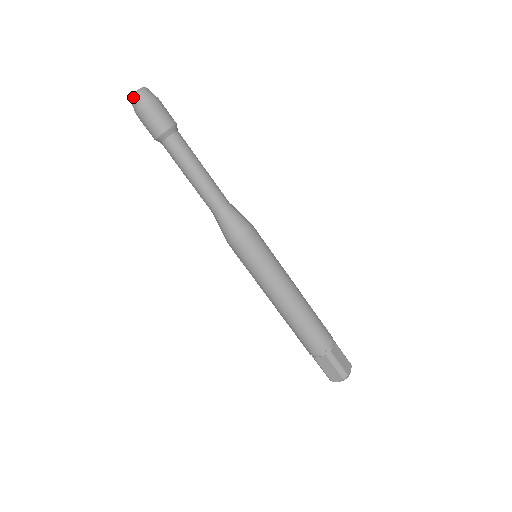
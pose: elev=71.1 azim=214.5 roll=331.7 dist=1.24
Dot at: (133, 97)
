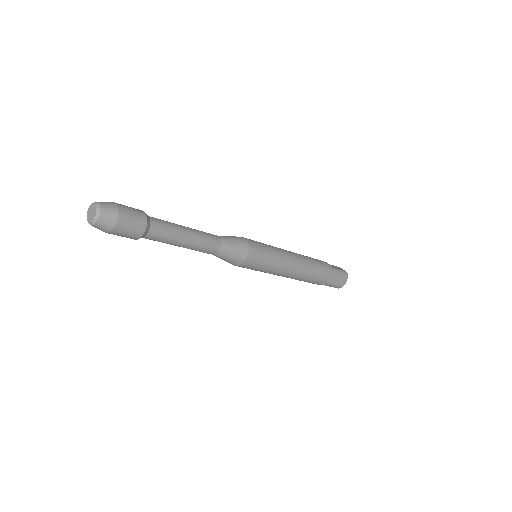
Dot at: (91, 225)
